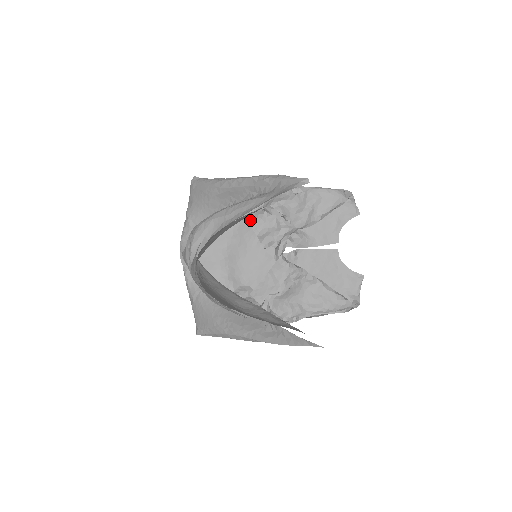
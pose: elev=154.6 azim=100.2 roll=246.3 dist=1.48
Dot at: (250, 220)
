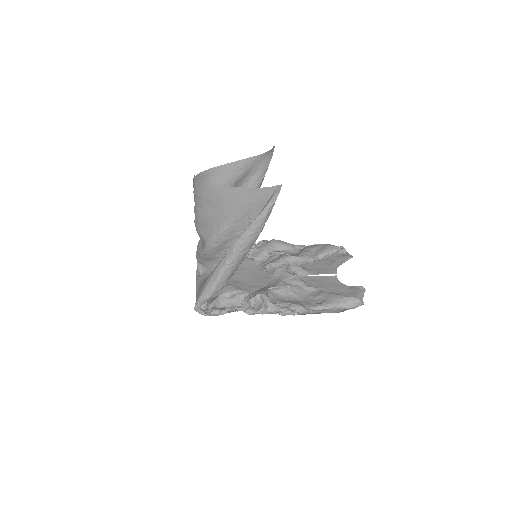
Dot at: (258, 260)
